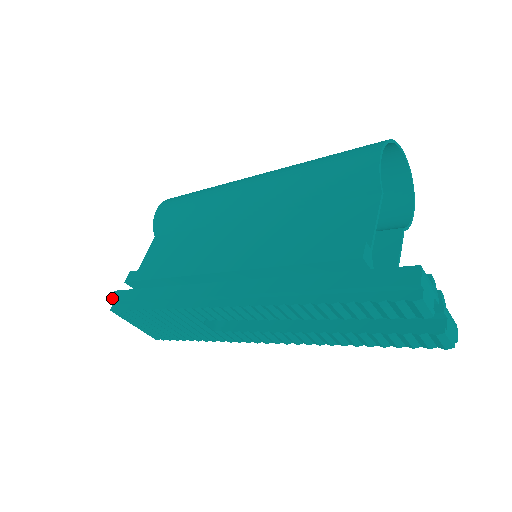
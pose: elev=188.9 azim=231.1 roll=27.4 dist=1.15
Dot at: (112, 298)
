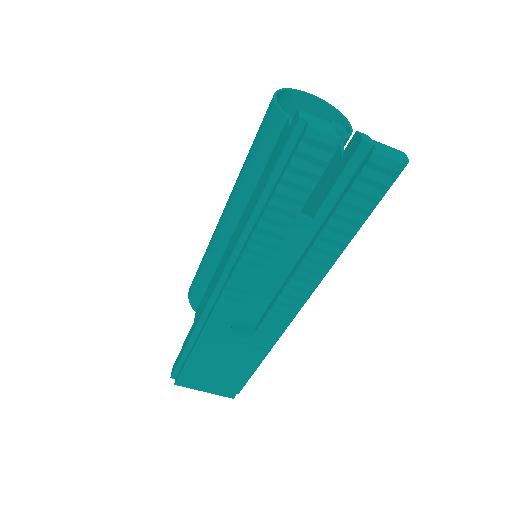
Dot at: (171, 373)
